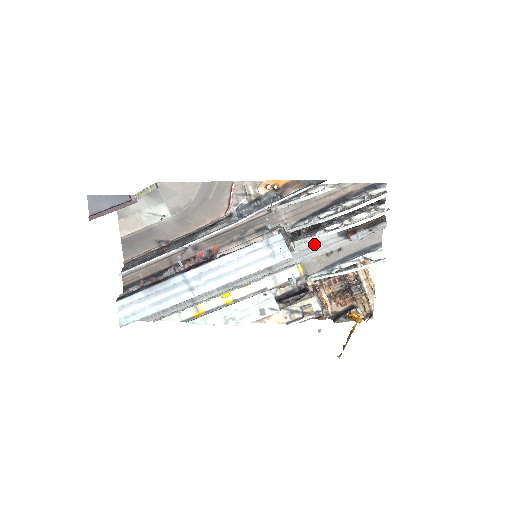
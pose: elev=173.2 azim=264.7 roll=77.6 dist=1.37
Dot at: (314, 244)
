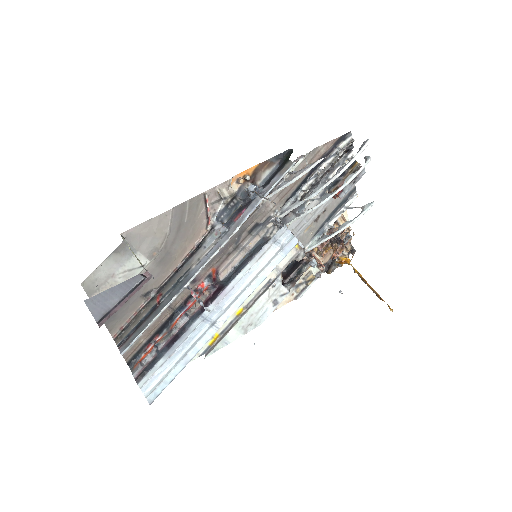
Dot at: (303, 217)
